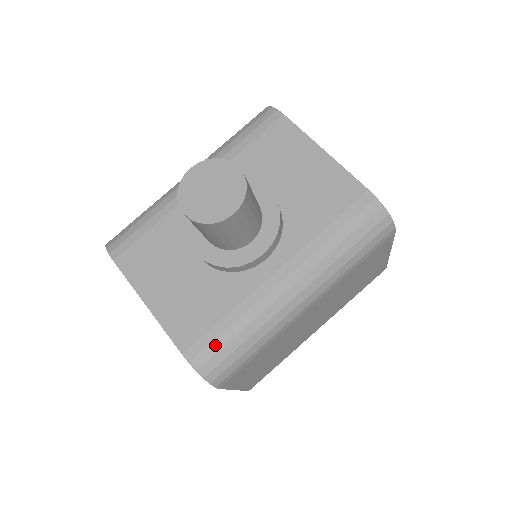
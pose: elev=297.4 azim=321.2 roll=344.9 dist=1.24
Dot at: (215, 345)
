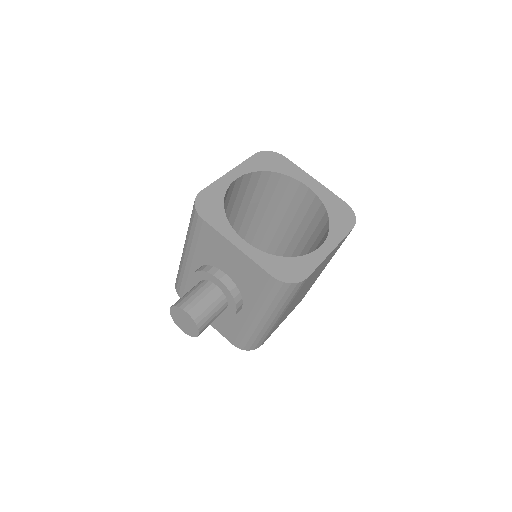
Dot at: (243, 342)
